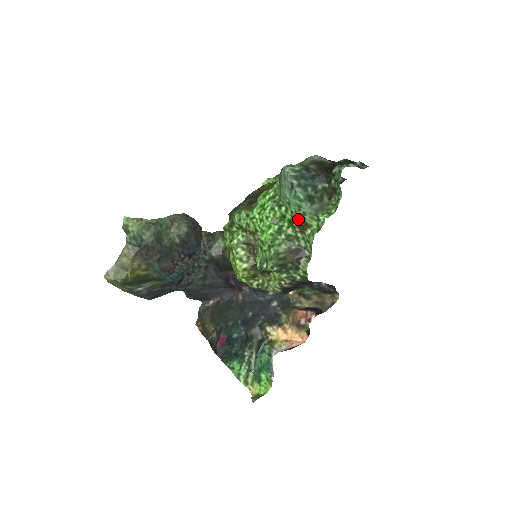
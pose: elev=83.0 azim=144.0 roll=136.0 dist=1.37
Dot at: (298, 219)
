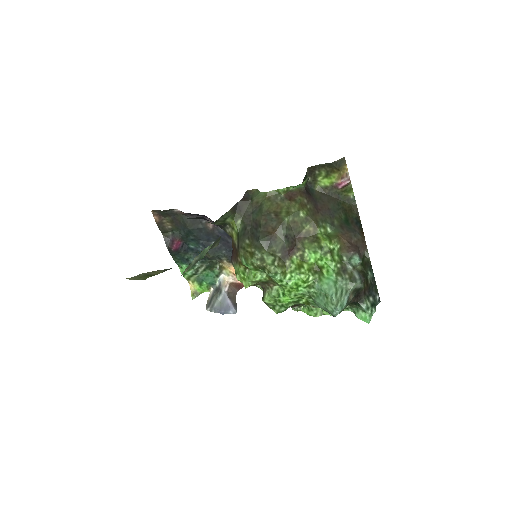
Dot at: occluded
